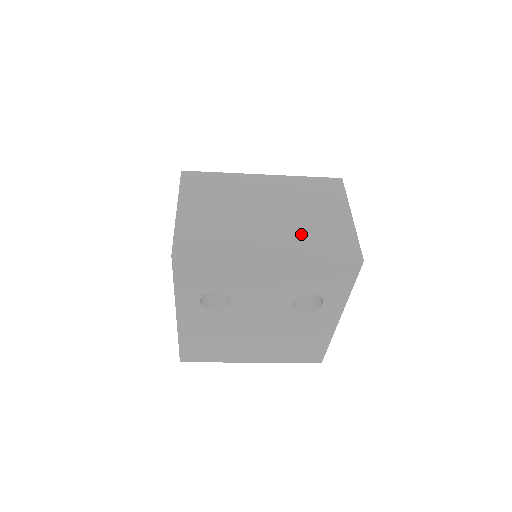
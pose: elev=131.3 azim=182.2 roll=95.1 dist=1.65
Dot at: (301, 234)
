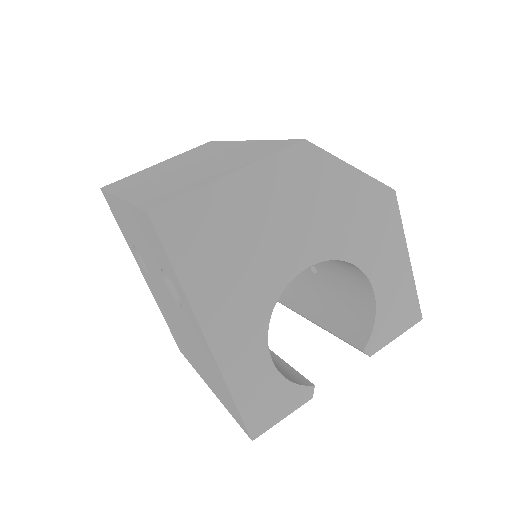
Dot at: (167, 184)
